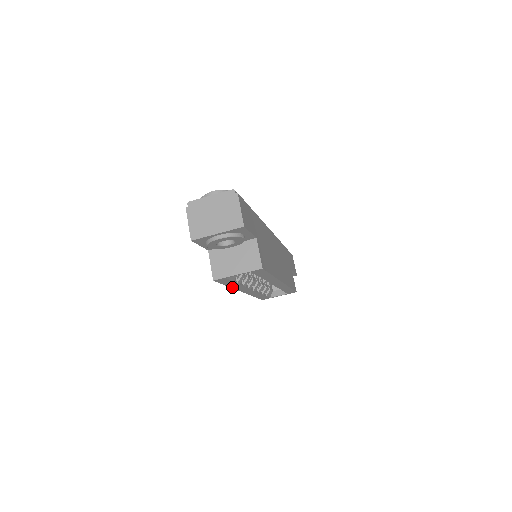
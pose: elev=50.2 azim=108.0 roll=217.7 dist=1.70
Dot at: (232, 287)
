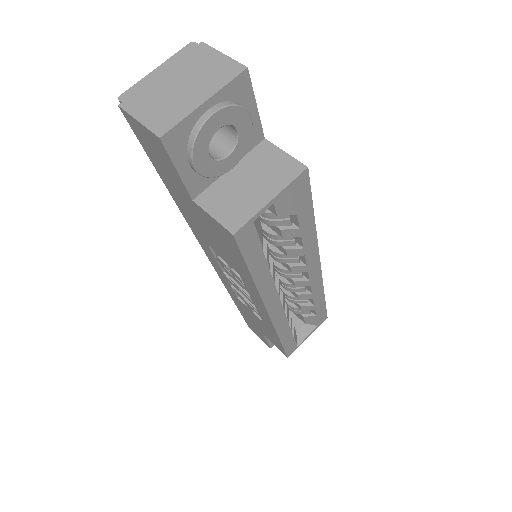
Dot at: (257, 286)
